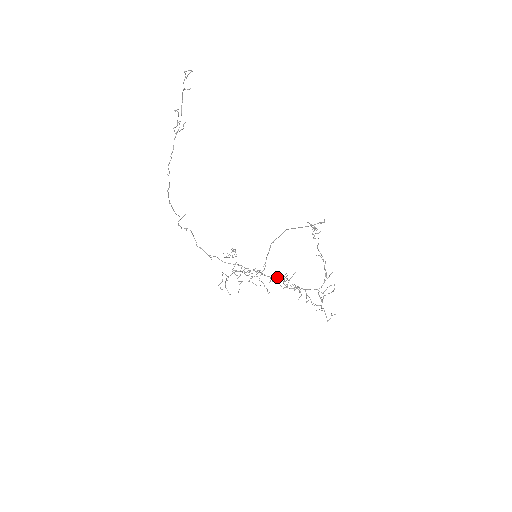
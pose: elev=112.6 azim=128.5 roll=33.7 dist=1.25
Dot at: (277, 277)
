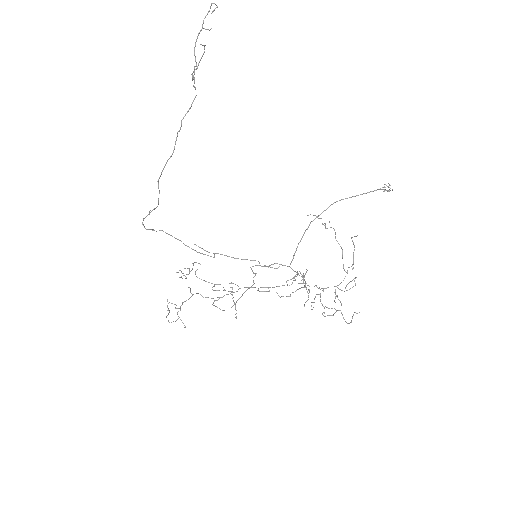
Dot at: (298, 273)
